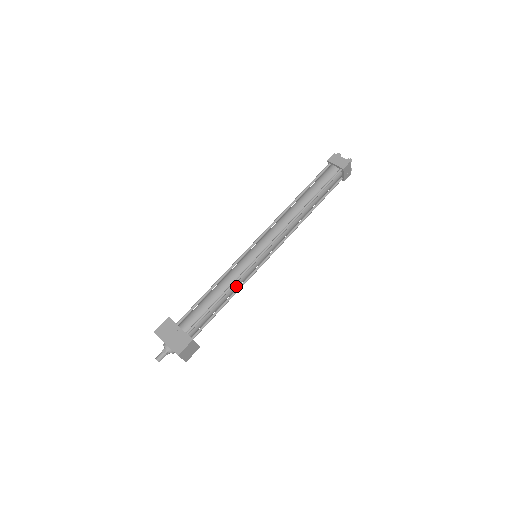
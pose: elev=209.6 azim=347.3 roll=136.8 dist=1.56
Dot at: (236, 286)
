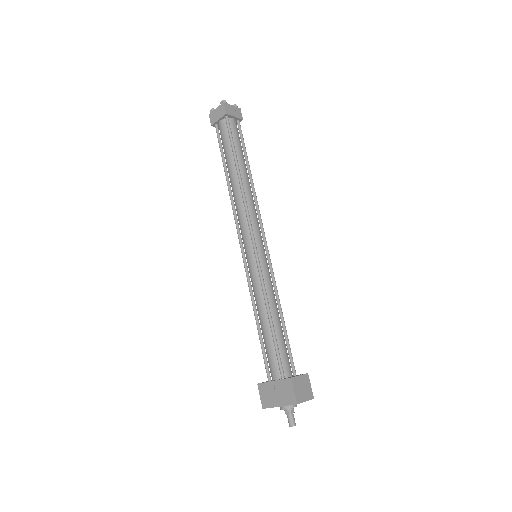
Dot at: (271, 296)
